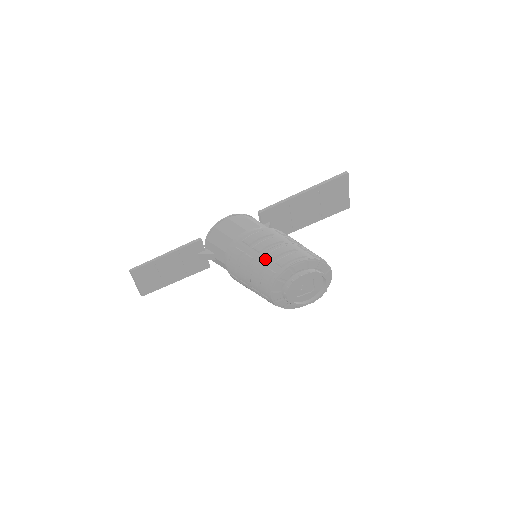
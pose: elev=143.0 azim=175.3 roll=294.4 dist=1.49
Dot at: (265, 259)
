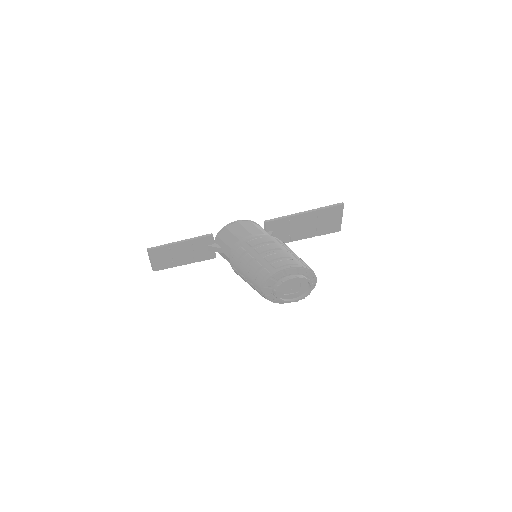
Dot at: (263, 260)
